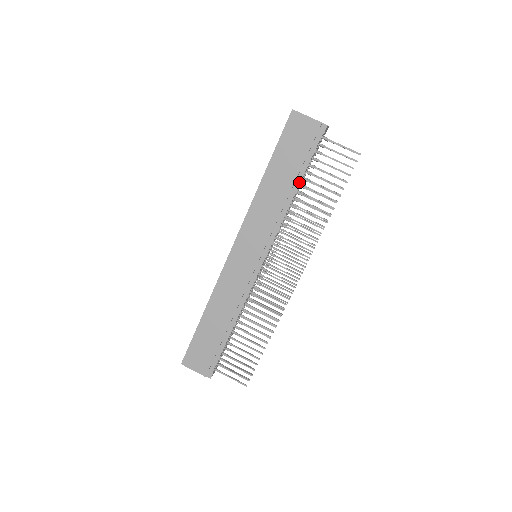
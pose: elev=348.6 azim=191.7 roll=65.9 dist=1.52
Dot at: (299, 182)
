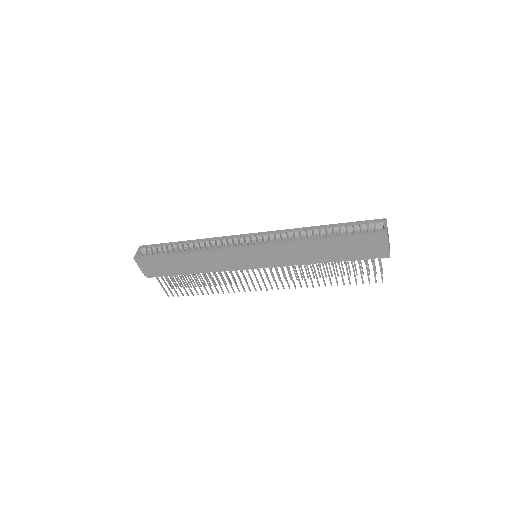
Dot at: (334, 261)
